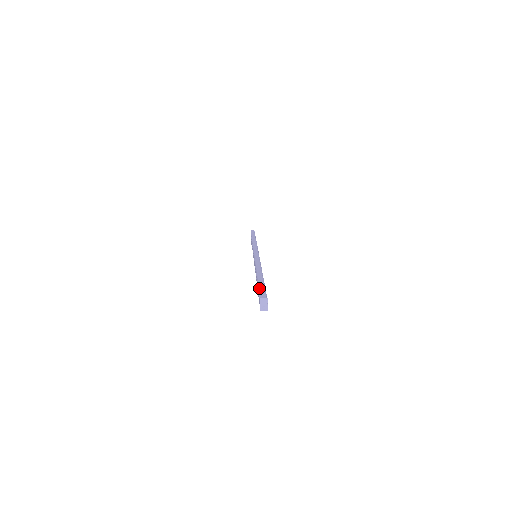
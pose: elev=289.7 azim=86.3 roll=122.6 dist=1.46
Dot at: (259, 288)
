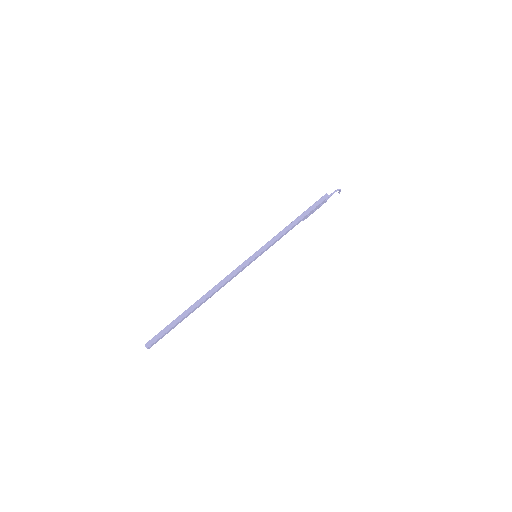
Dot at: (161, 331)
